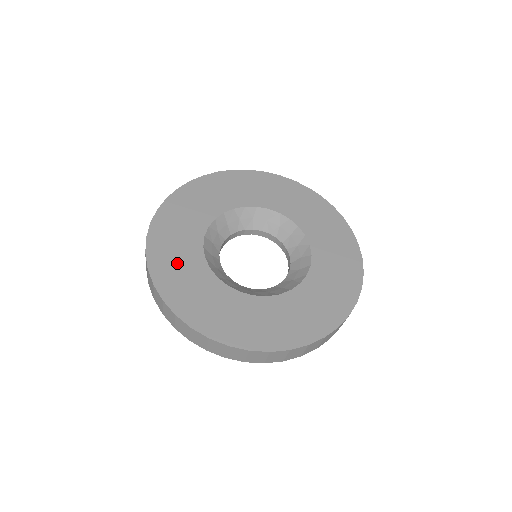
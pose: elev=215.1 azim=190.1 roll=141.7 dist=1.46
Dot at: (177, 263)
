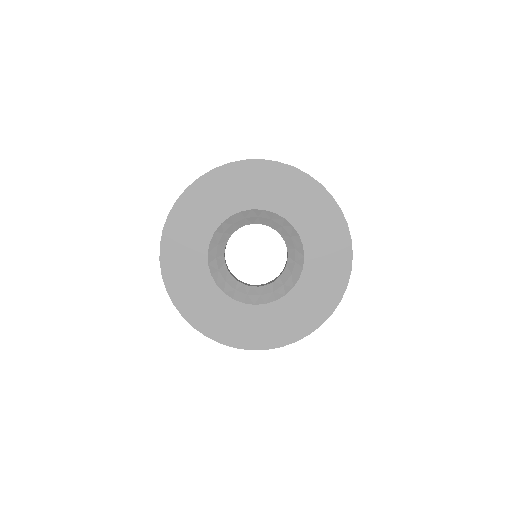
Dot at: (209, 311)
